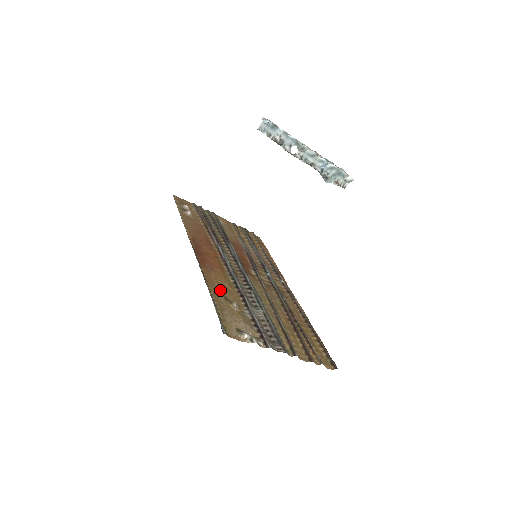
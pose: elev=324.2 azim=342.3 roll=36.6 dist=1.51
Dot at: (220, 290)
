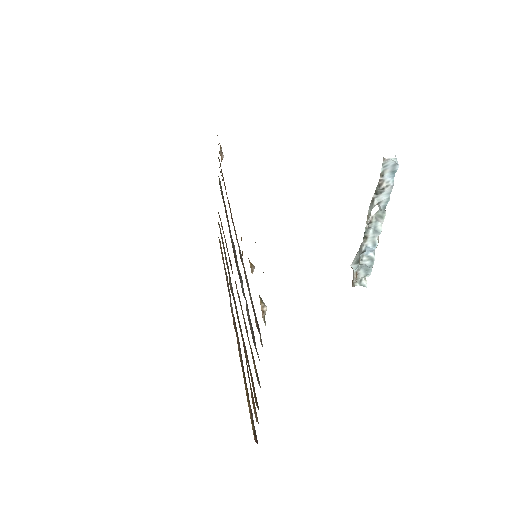
Dot at: occluded
